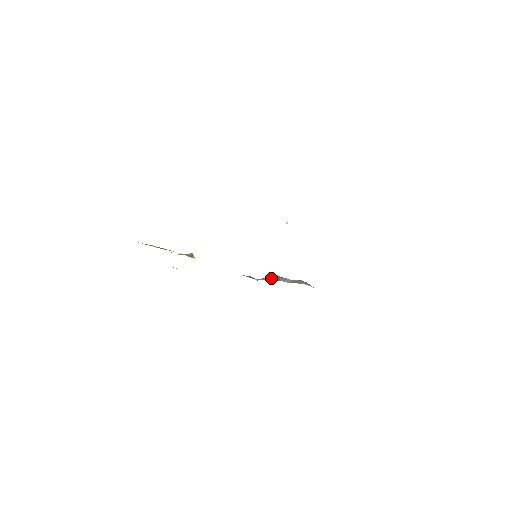
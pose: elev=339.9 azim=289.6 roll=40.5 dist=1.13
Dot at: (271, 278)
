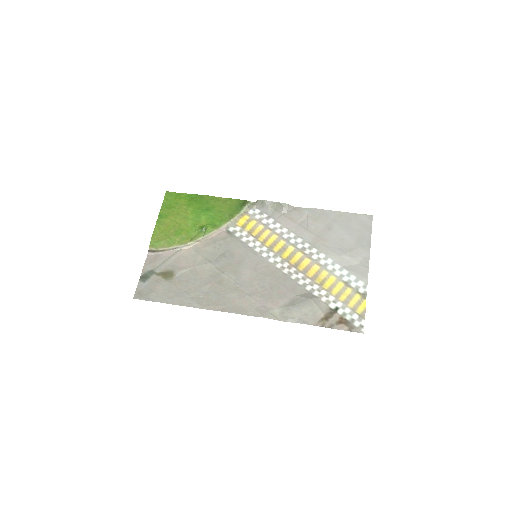
Dot at: (262, 206)
